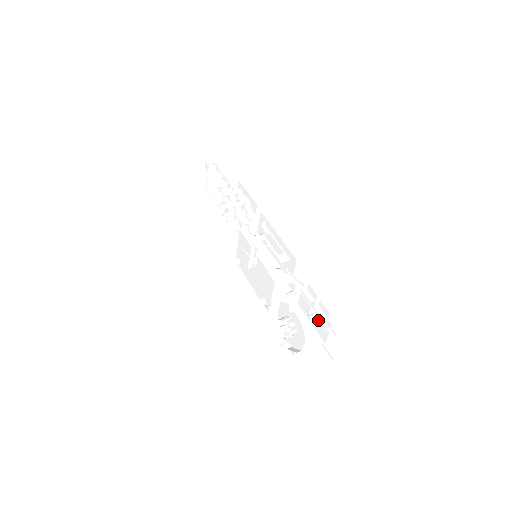
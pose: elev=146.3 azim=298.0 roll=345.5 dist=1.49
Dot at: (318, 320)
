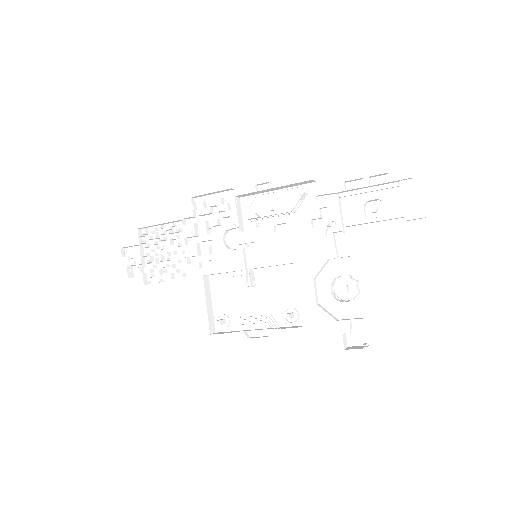
Dot at: (376, 219)
